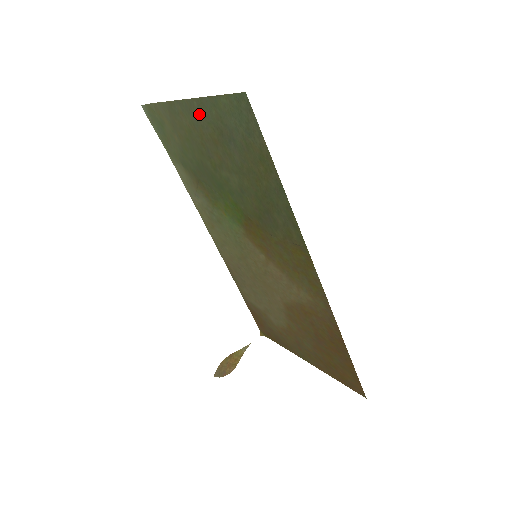
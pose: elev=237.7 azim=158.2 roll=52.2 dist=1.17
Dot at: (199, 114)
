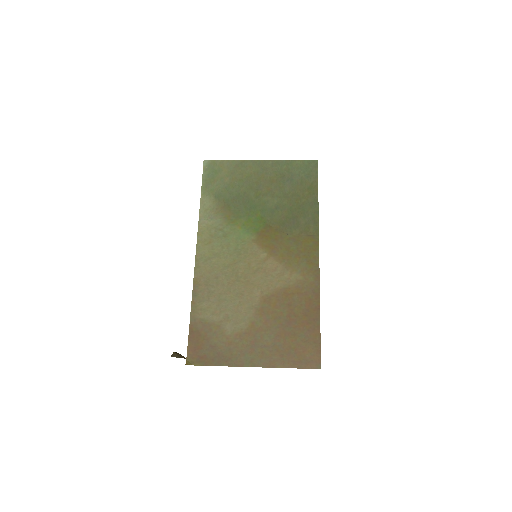
Dot at: (269, 167)
